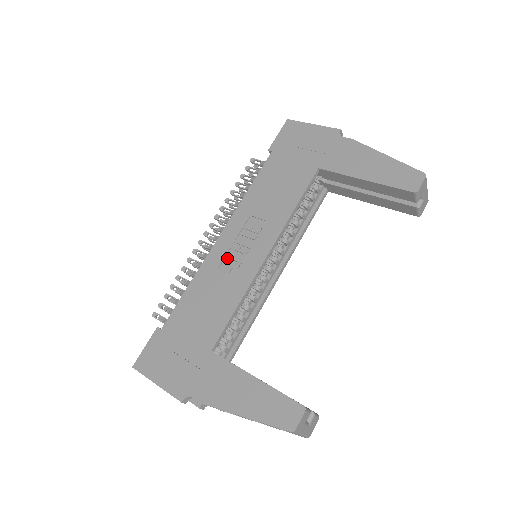
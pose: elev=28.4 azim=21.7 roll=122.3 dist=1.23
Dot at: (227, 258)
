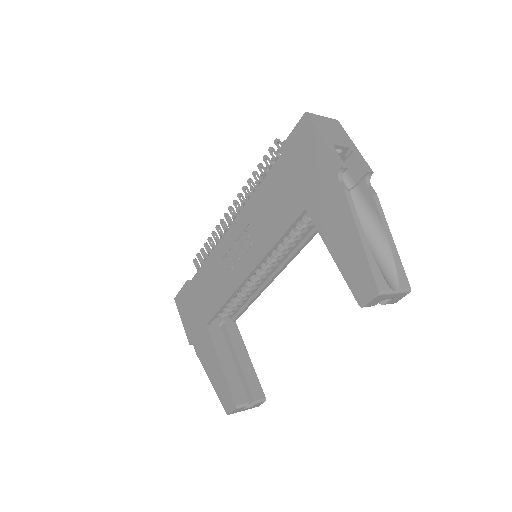
Dot at: (228, 255)
